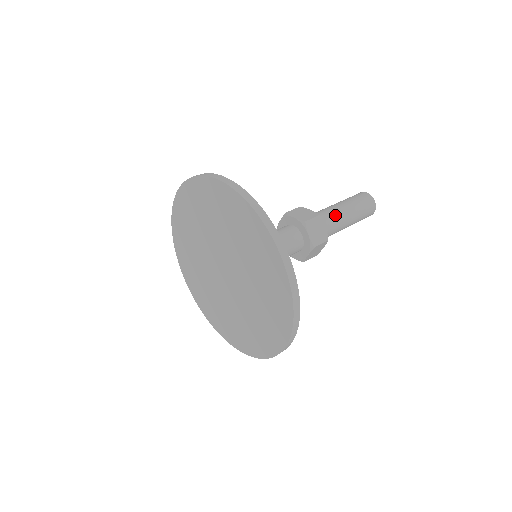
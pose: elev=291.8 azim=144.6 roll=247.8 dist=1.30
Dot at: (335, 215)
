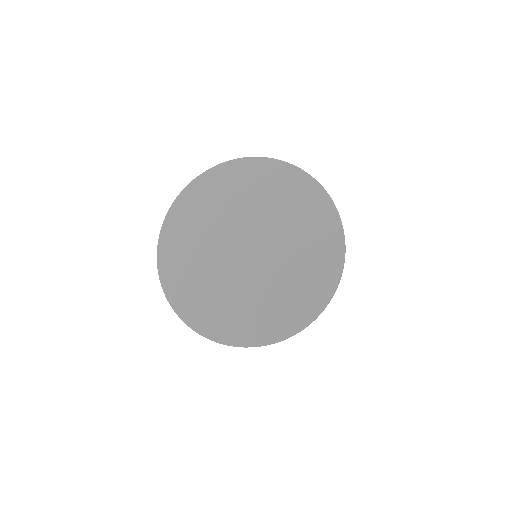
Dot at: occluded
